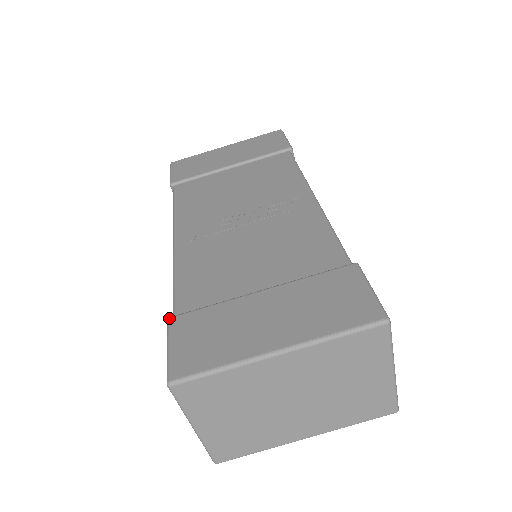
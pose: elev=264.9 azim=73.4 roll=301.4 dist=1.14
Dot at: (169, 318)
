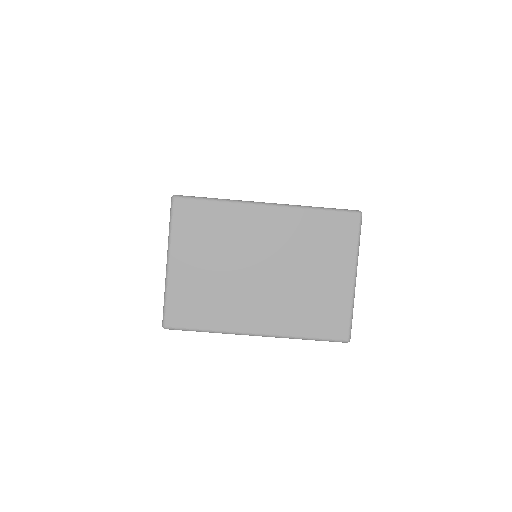
Dot at: occluded
